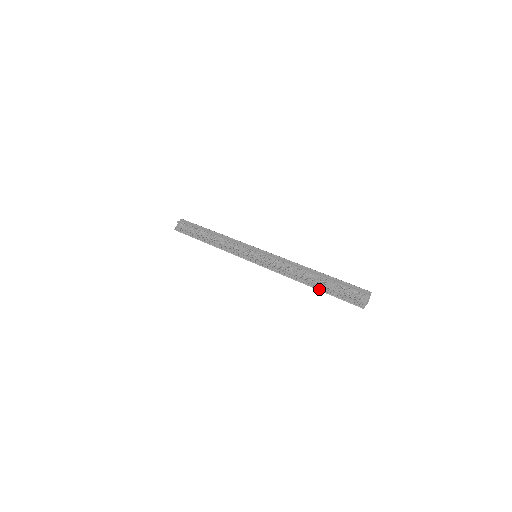
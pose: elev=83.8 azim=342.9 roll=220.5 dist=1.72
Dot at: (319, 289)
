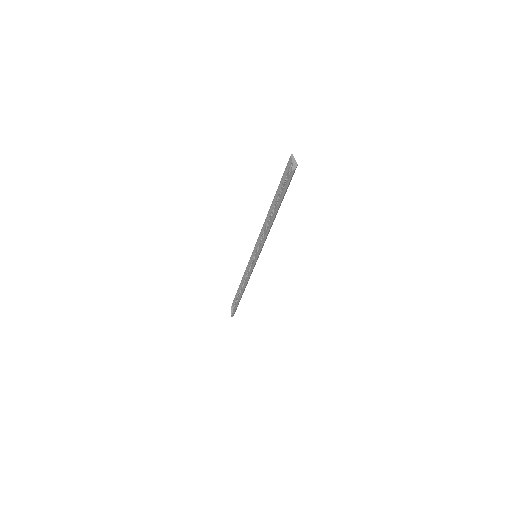
Dot at: occluded
